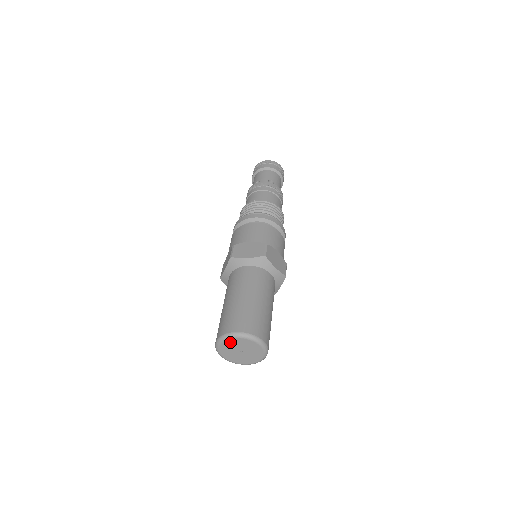
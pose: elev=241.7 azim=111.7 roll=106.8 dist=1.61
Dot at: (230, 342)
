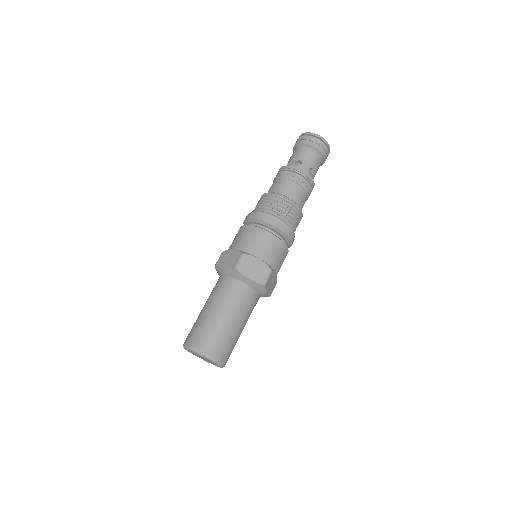
Dot at: (198, 355)
